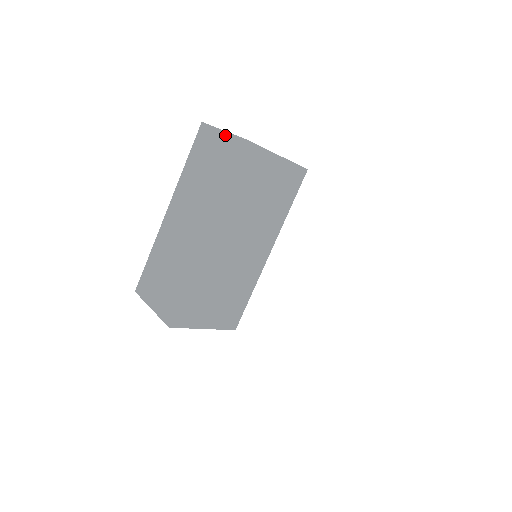
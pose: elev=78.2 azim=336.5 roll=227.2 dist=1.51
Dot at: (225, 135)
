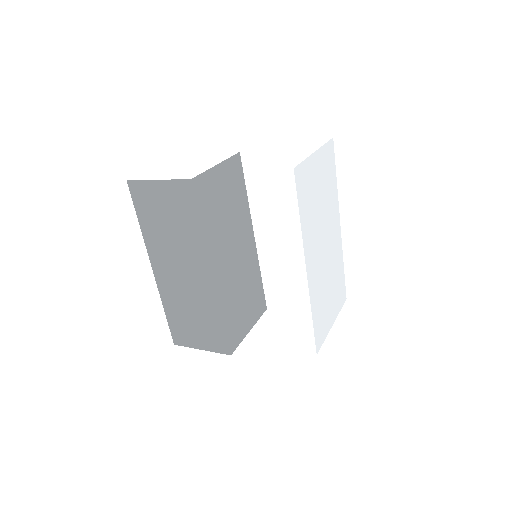
Dot at: (163, 184)
